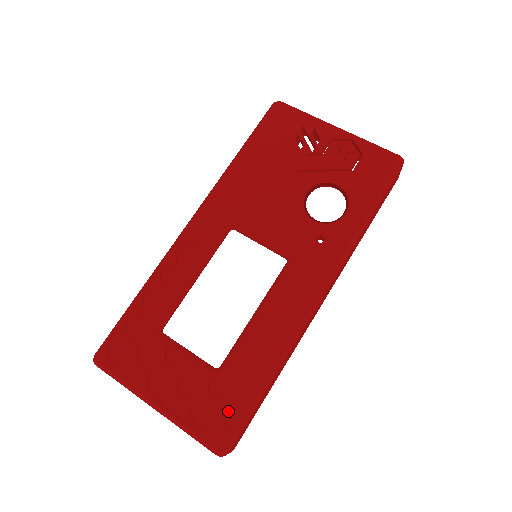
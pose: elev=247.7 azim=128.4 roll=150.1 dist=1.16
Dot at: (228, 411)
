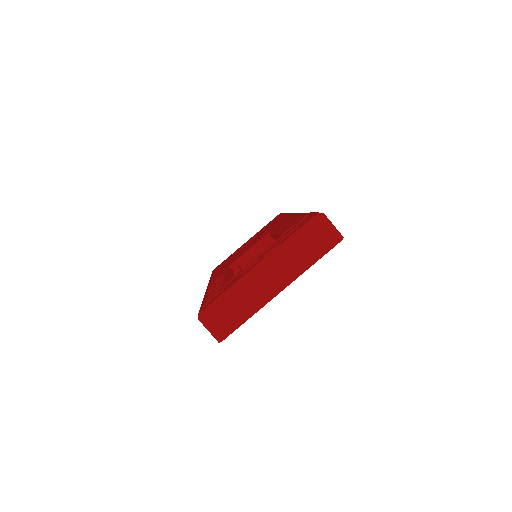
Dot at: occluded
